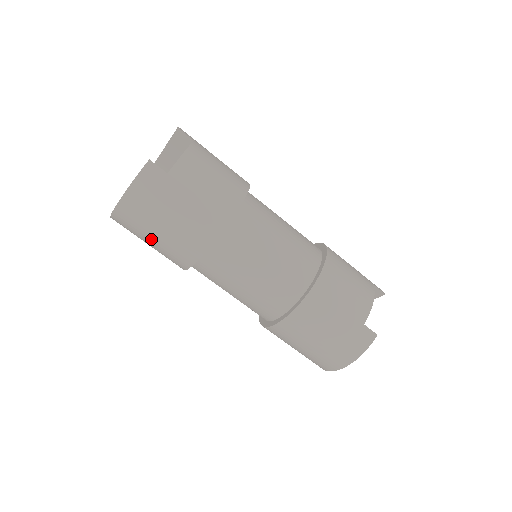
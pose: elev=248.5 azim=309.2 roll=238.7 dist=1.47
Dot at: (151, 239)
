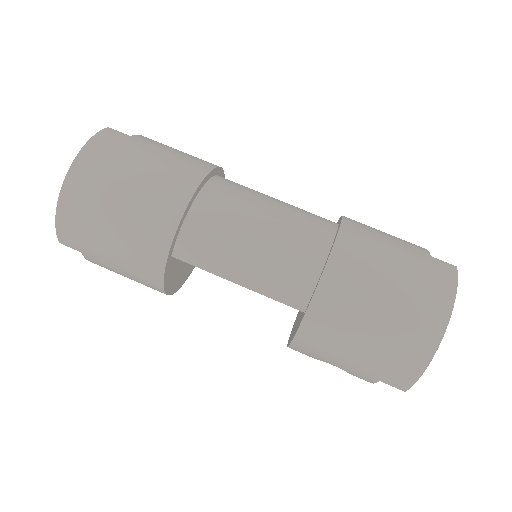
Dot at: (115, 211)
